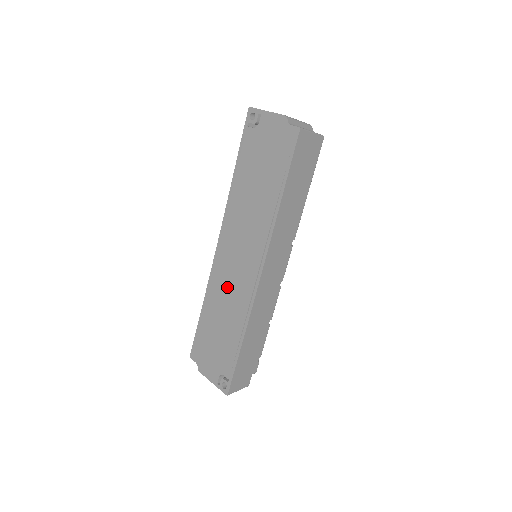
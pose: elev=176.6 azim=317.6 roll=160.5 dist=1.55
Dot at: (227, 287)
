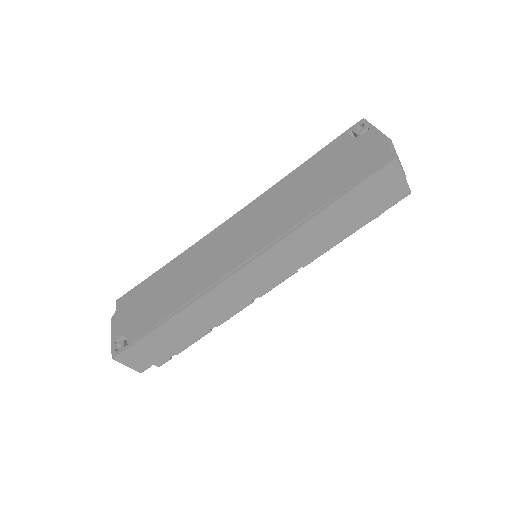
Dot at: (205, 258)
